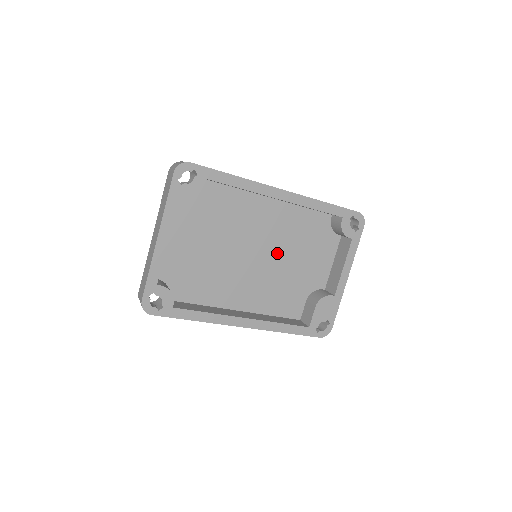
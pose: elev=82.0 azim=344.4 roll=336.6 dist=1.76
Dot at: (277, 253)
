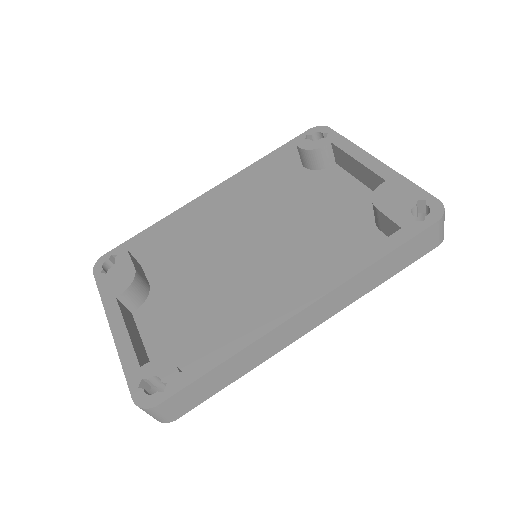
Dot at: (281, 235)
